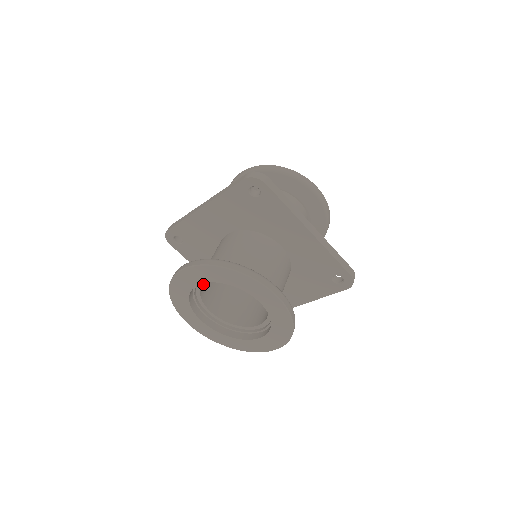
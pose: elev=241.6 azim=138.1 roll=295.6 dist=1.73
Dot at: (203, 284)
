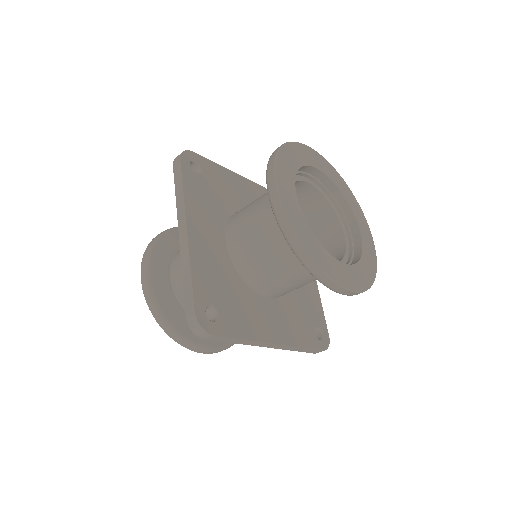
Dot at: occluded
